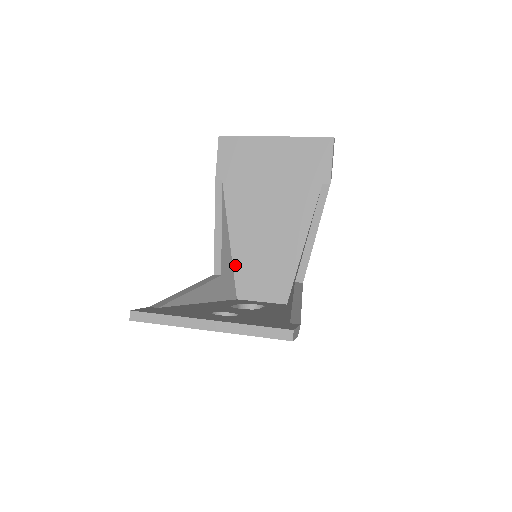
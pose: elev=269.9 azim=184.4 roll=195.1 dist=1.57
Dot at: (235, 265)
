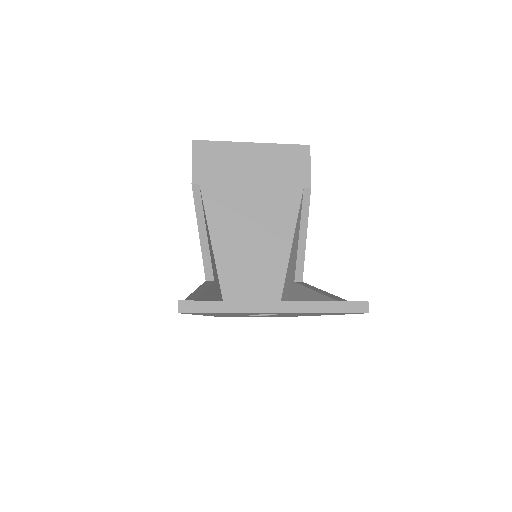
Dot at: (220, 272)
